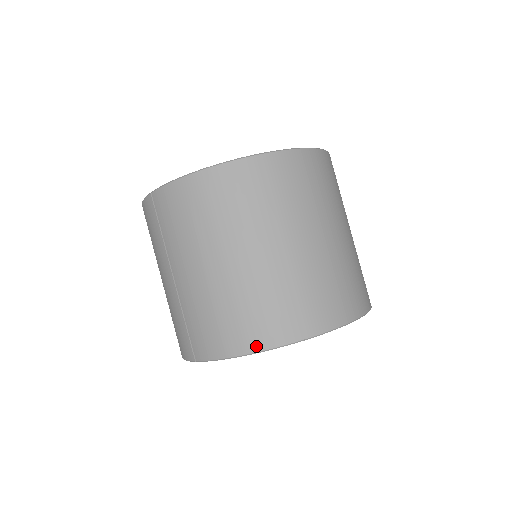
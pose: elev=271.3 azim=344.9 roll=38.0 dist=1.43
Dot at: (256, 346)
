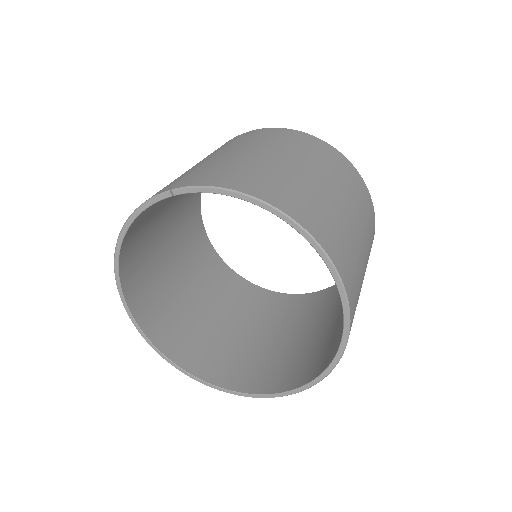
Dot at: (265, 197)
